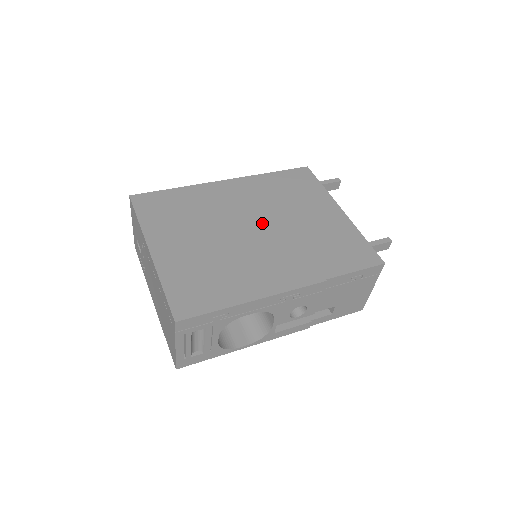
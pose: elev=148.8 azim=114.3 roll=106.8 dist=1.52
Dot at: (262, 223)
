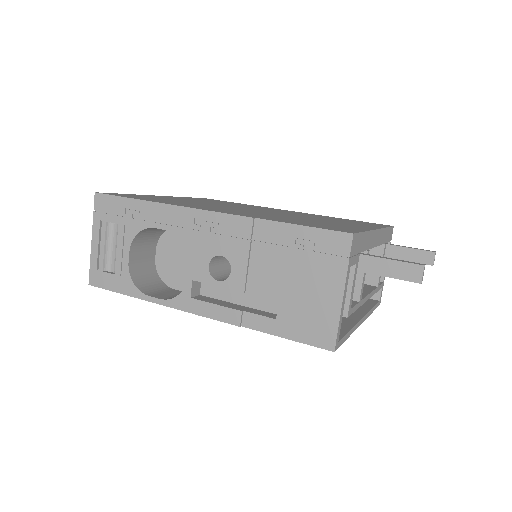
Dot at: (271, 212)
